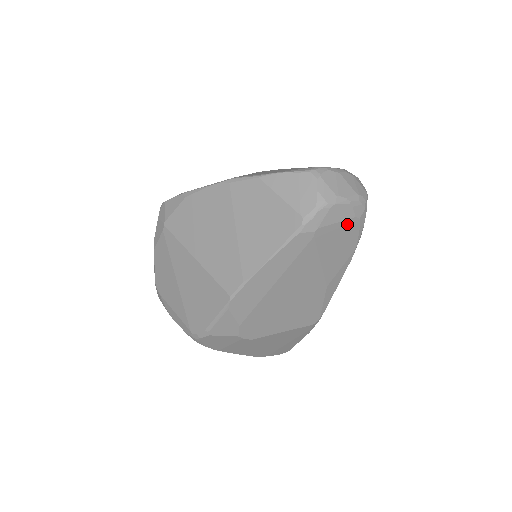
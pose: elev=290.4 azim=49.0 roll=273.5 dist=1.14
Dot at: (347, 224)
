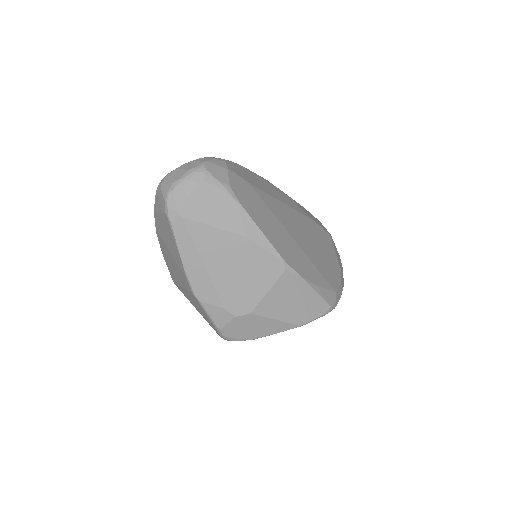
Dot at: (199, 191)
